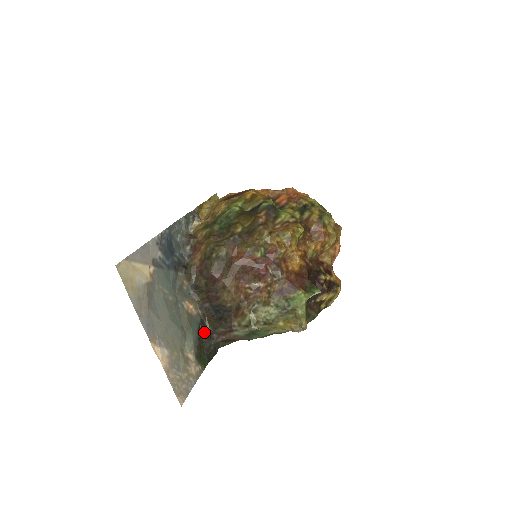
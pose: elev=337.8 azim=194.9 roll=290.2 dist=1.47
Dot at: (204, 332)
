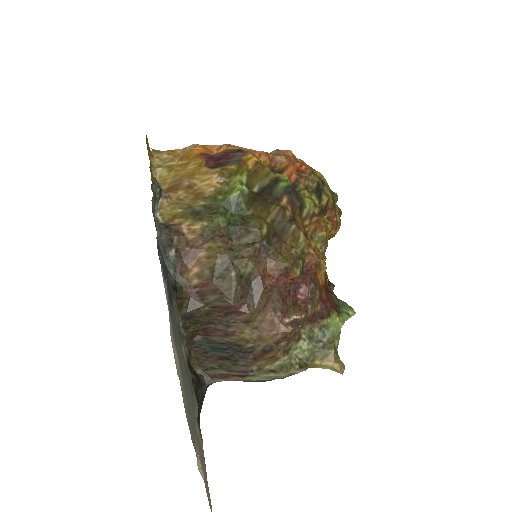
Dot at: (195, 379)
